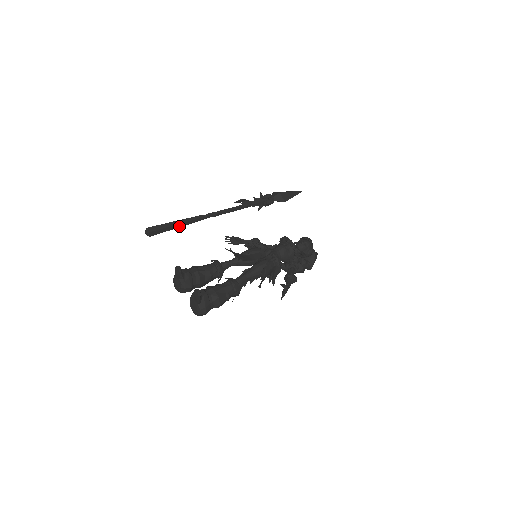
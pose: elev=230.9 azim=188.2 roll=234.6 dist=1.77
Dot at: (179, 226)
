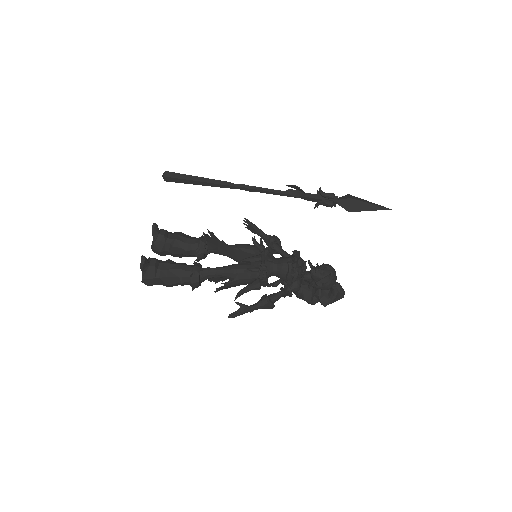
Dot at: (201, 184)
